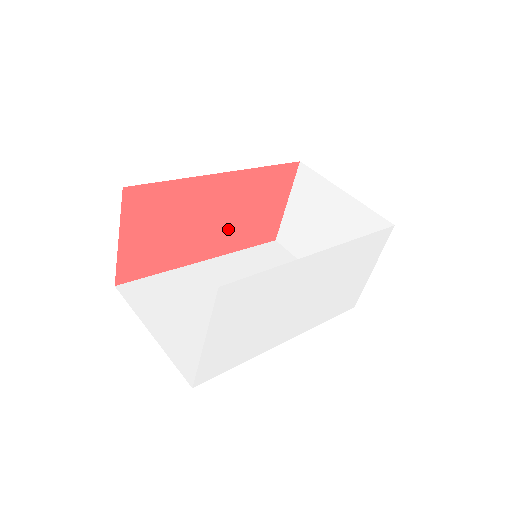
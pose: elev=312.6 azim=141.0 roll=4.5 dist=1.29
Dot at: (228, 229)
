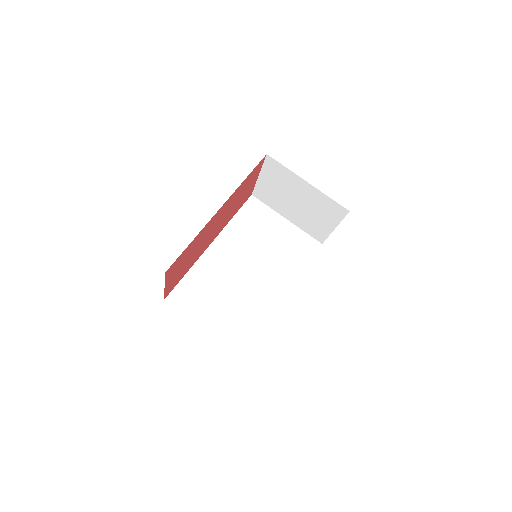
Dot at: (223, 222)
